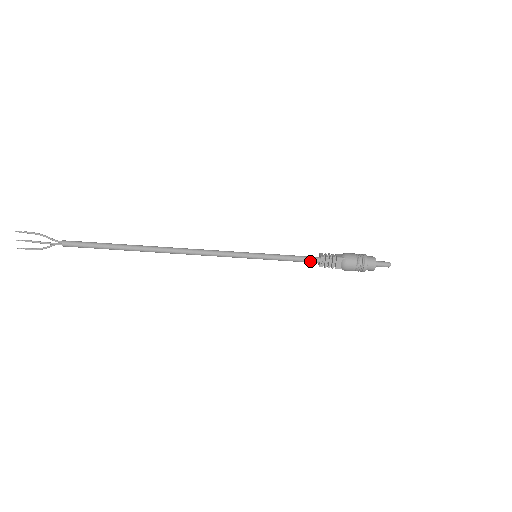
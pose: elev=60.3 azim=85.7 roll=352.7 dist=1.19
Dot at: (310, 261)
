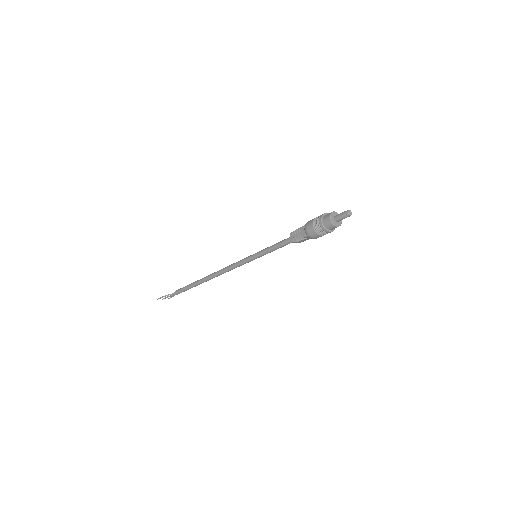
Dot at: occluded
